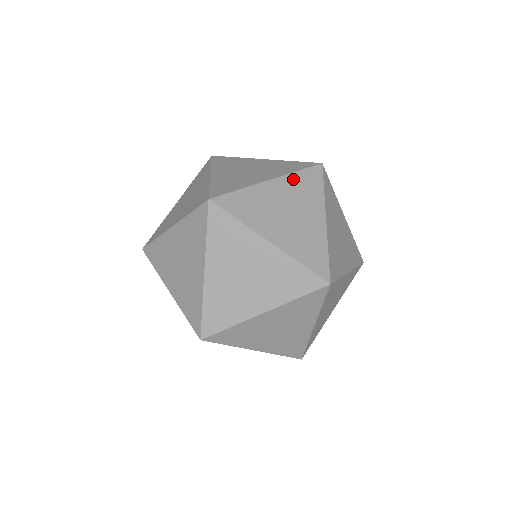
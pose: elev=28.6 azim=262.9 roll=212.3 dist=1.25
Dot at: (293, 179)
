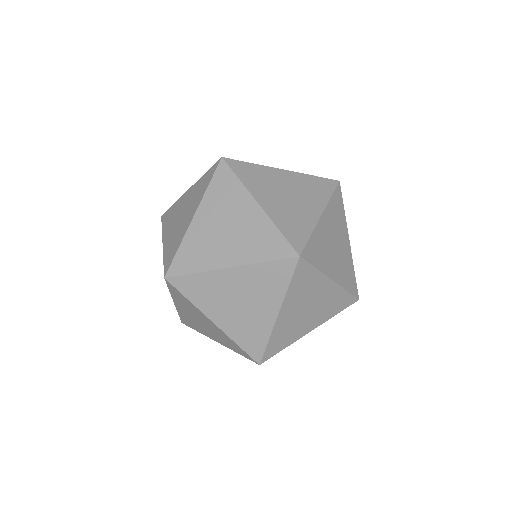
Dot at: (331, 207)
